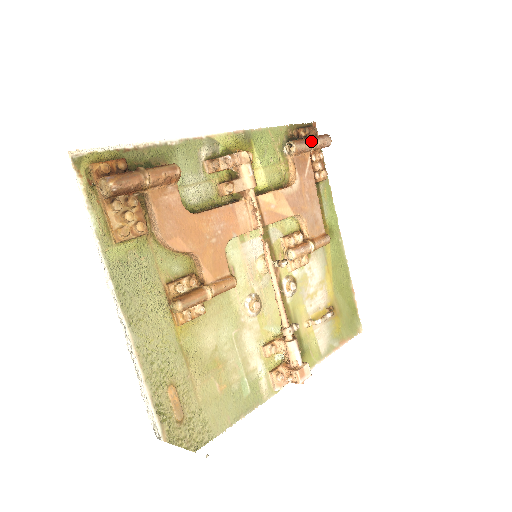
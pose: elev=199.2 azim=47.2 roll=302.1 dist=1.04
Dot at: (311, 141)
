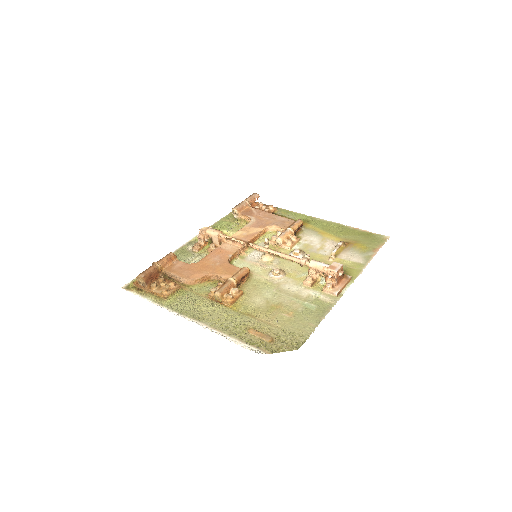
Dot at: (243, 202)
